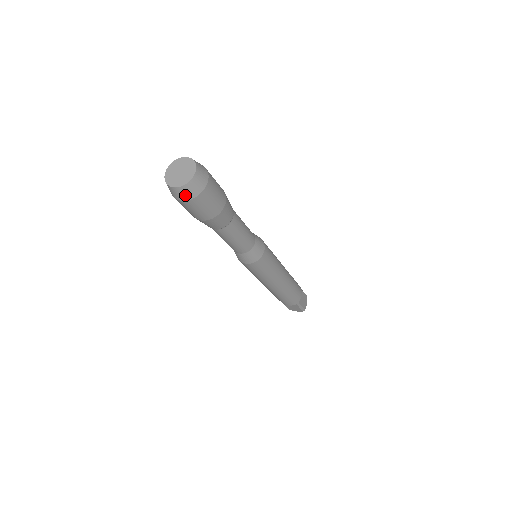
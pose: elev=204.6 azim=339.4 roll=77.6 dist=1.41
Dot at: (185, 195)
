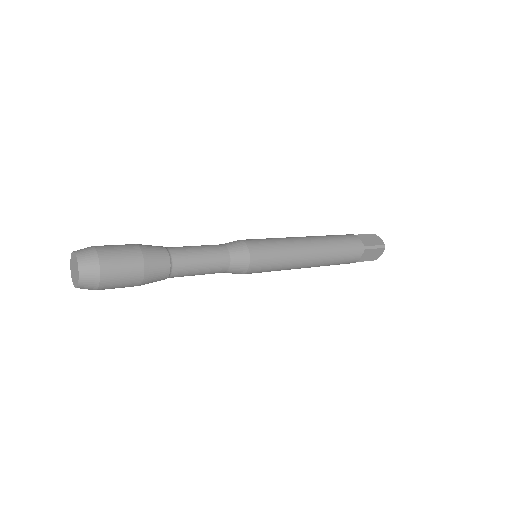
Dot at: occluded
